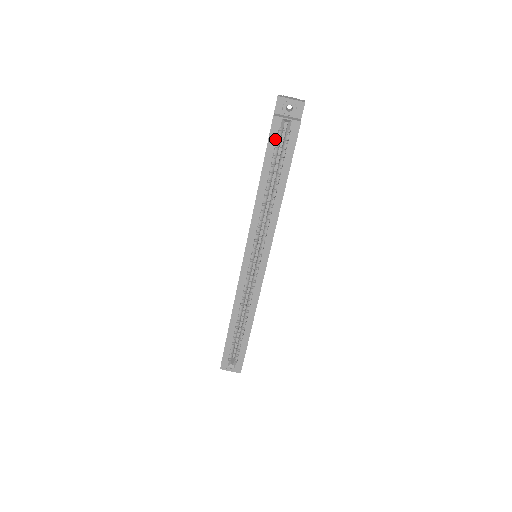
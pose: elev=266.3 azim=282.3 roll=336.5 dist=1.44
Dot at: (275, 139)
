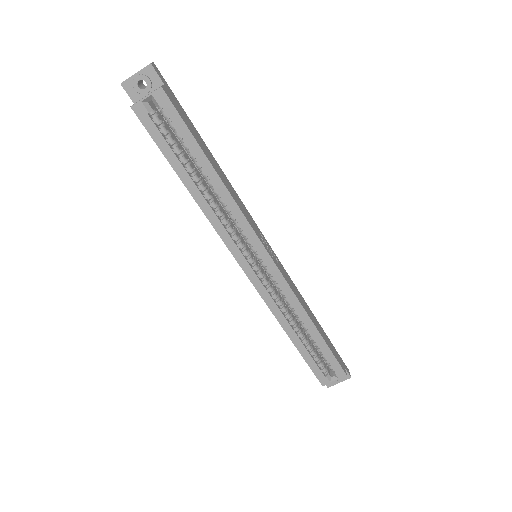
Dot at: (155, 128)
